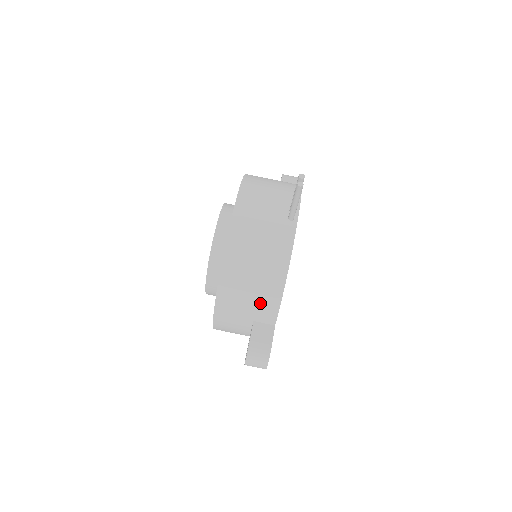
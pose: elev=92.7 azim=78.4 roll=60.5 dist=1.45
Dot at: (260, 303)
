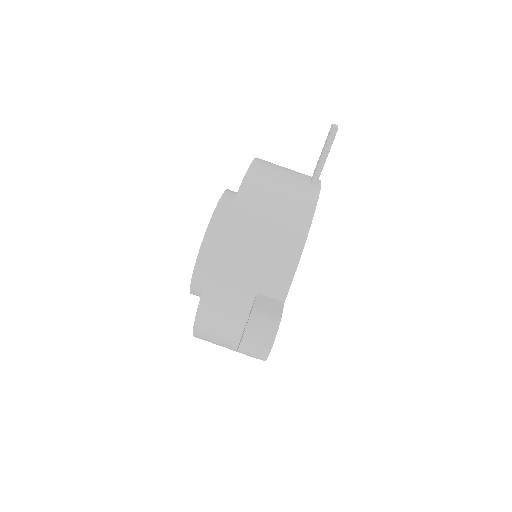
Dot at: (271, 263)
